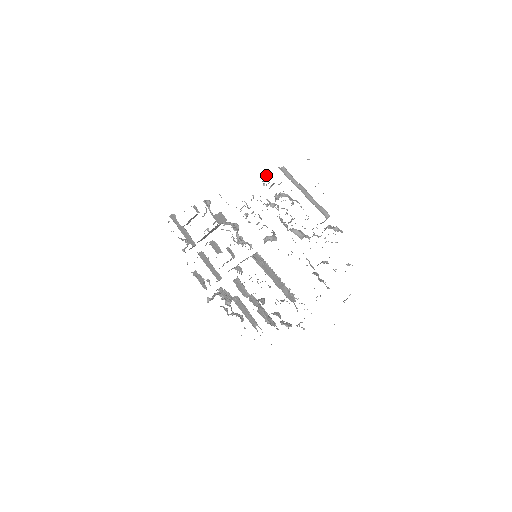
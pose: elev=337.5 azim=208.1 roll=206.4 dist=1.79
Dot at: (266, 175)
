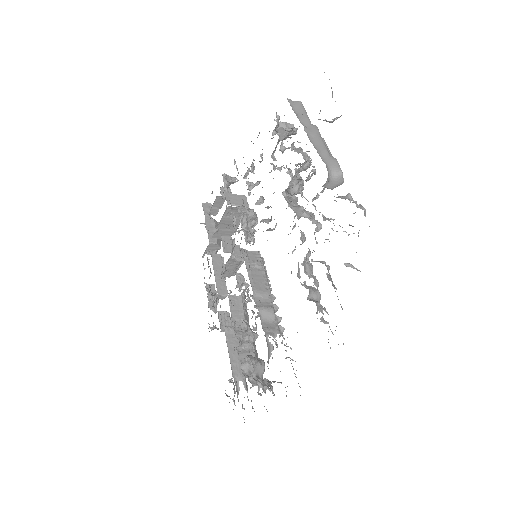
Dot at: (284, 123)
